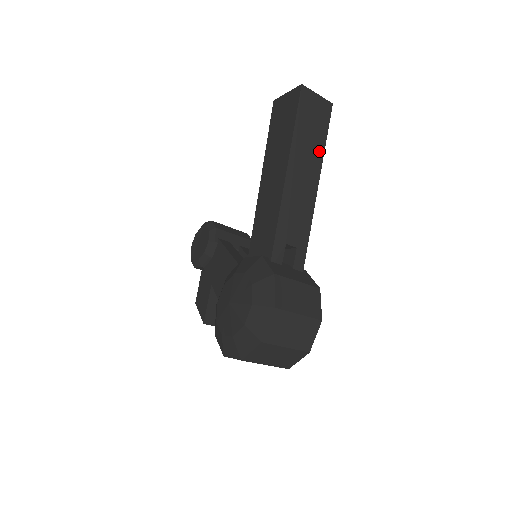
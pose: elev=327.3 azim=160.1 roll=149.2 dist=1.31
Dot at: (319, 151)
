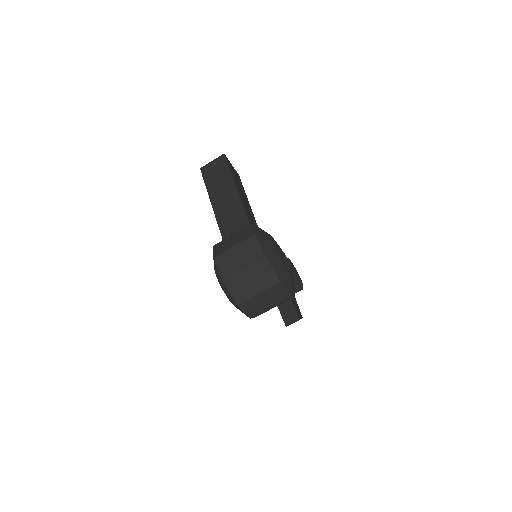
Dot at: (227, 177)
